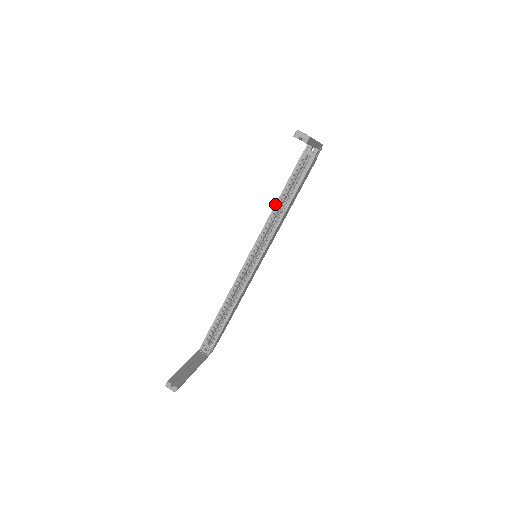
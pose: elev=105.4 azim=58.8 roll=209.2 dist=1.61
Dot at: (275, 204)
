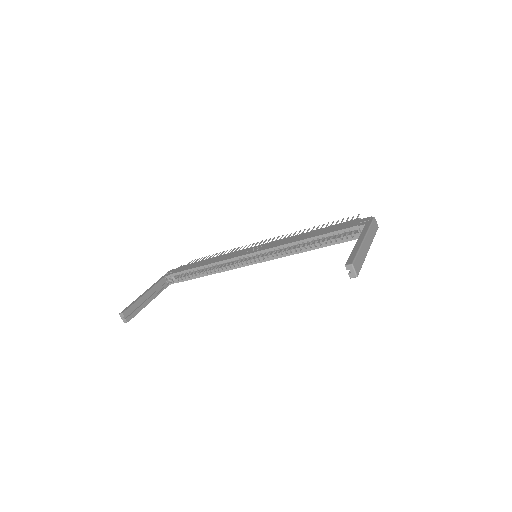
Dot at: (300, 240)
